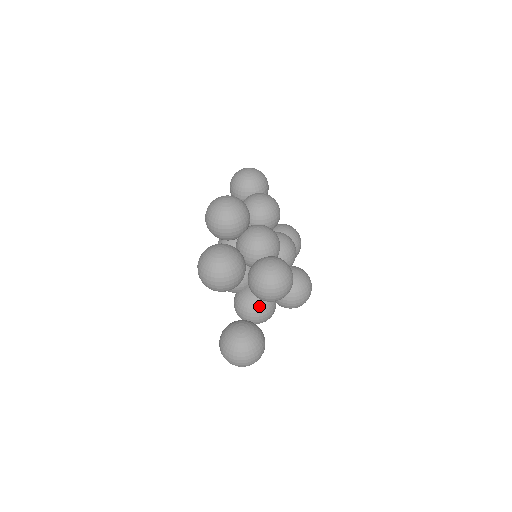
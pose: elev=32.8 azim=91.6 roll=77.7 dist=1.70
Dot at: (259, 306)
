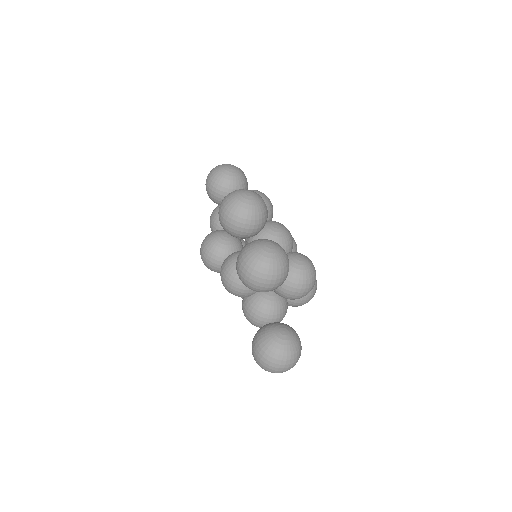
Dot at: (281, 306)
